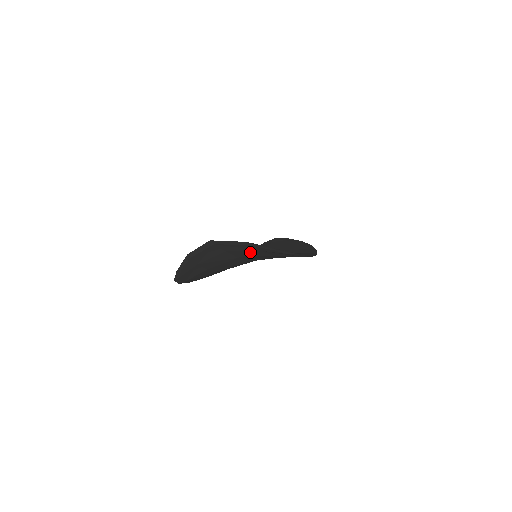
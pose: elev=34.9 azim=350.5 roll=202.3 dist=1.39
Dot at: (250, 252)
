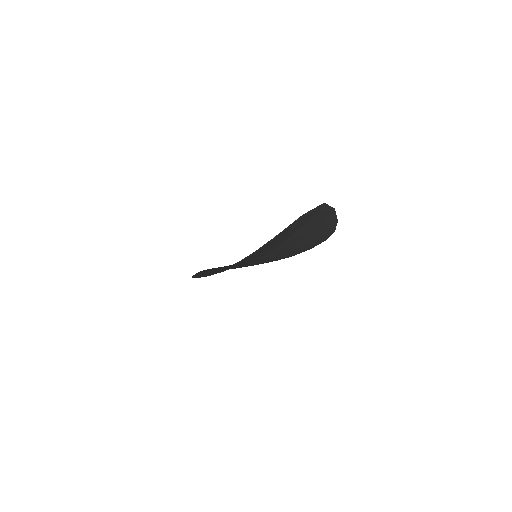
Dot at: (313, 227)
